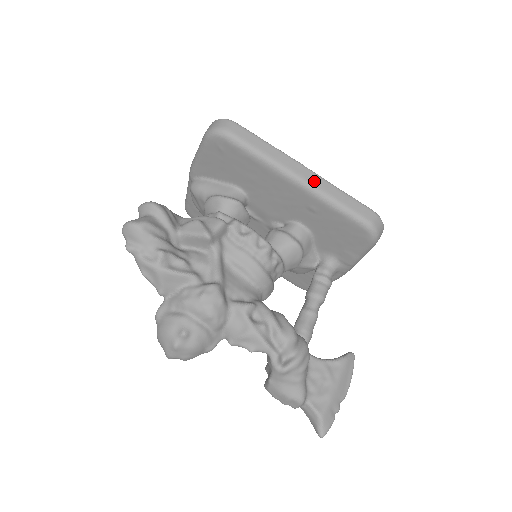
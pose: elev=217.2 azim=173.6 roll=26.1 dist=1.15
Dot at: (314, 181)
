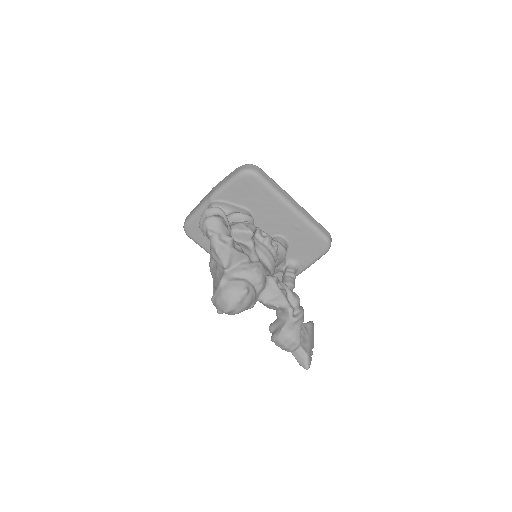
Dot at: (301, 210)
